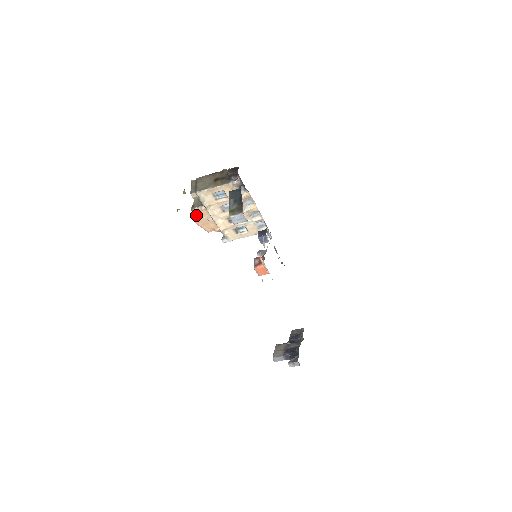
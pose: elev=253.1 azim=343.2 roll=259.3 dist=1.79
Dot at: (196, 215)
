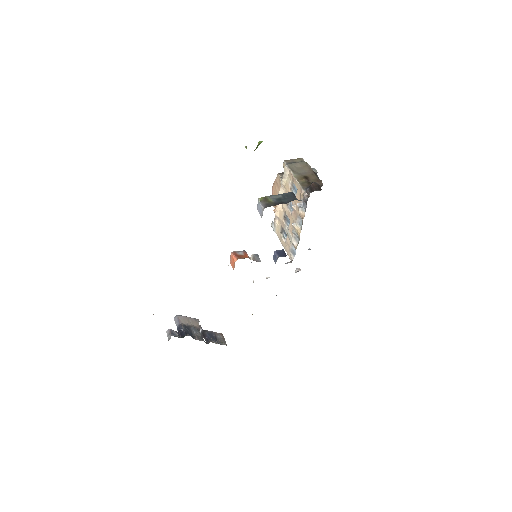
Dot at: (277, 181)
